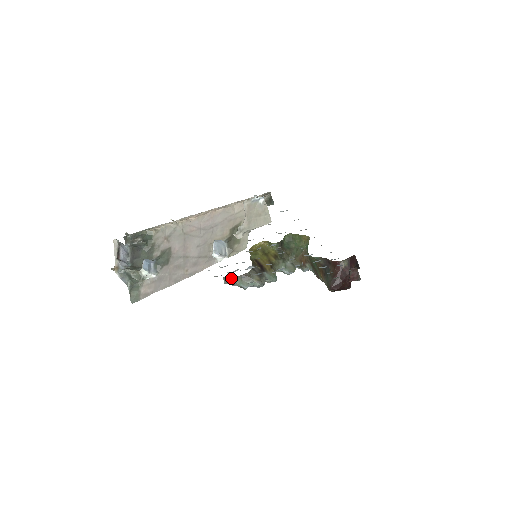
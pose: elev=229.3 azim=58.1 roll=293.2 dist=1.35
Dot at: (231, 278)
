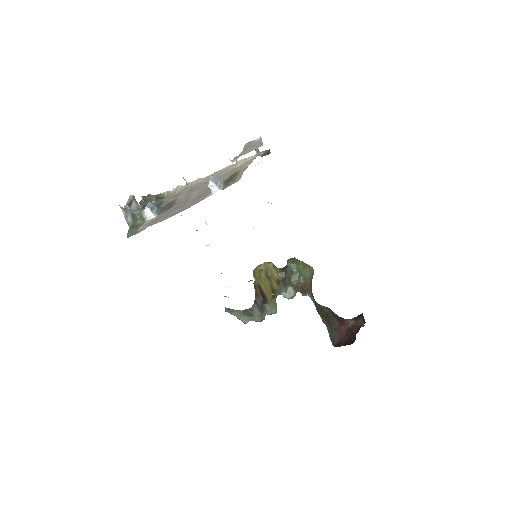
Dot at: (233, 310)
